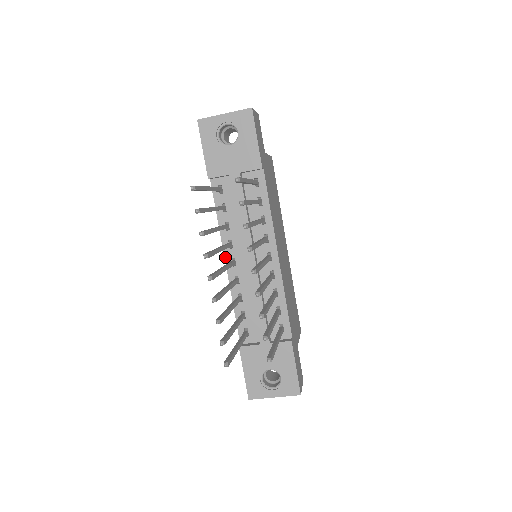
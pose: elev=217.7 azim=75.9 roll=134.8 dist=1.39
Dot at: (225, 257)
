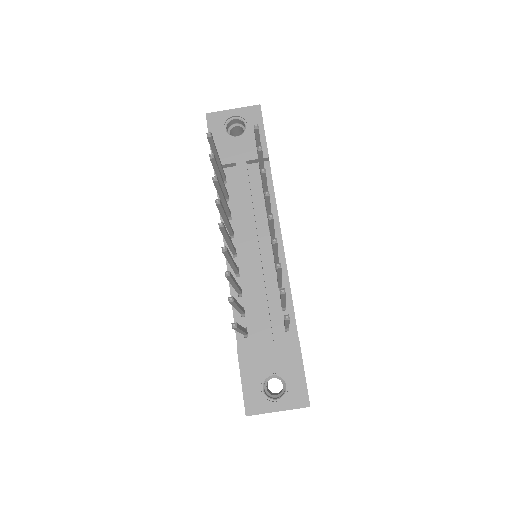
Dot at: occluded
